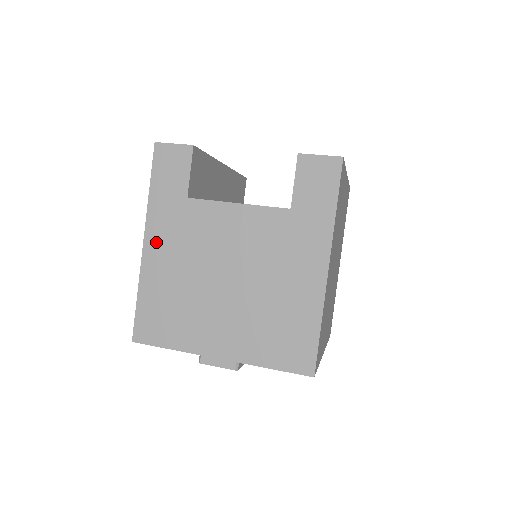
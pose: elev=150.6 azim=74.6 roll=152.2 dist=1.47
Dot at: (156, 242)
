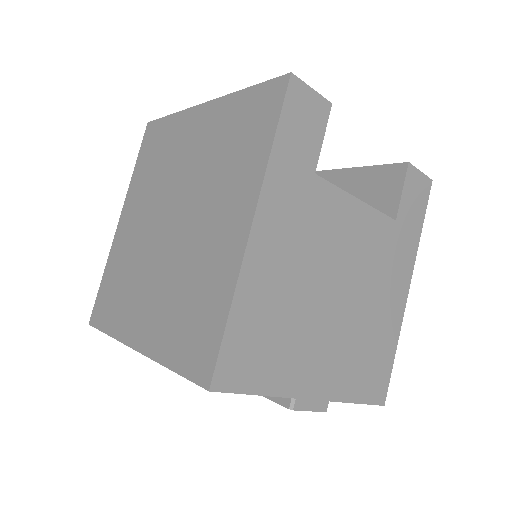
Dot at: (269, 228)
